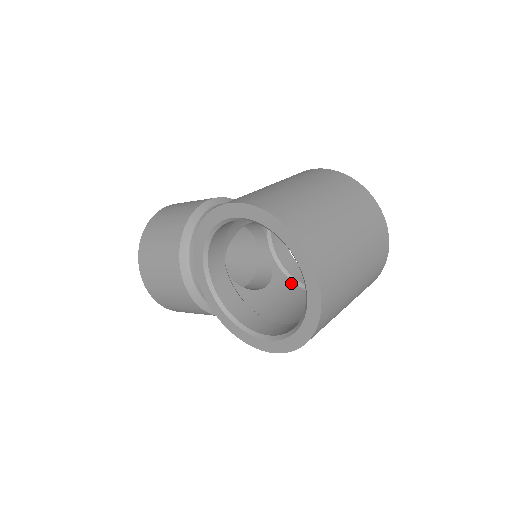
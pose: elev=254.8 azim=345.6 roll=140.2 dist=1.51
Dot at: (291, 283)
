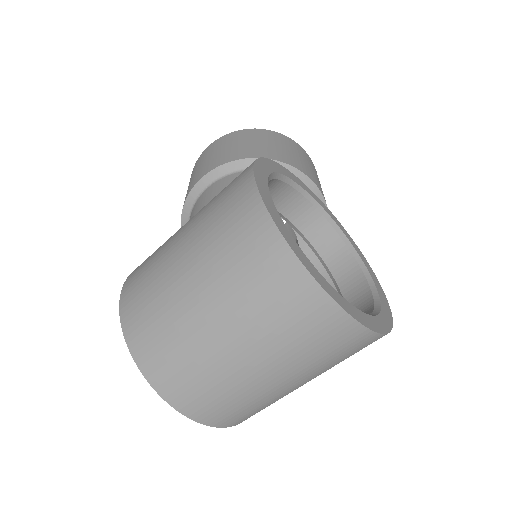
Dot at: (323, 273)
